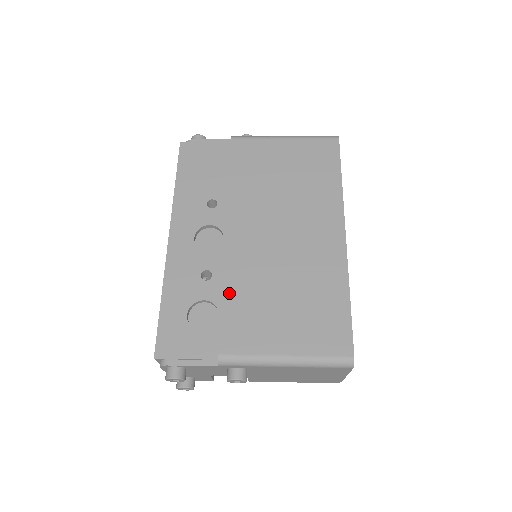
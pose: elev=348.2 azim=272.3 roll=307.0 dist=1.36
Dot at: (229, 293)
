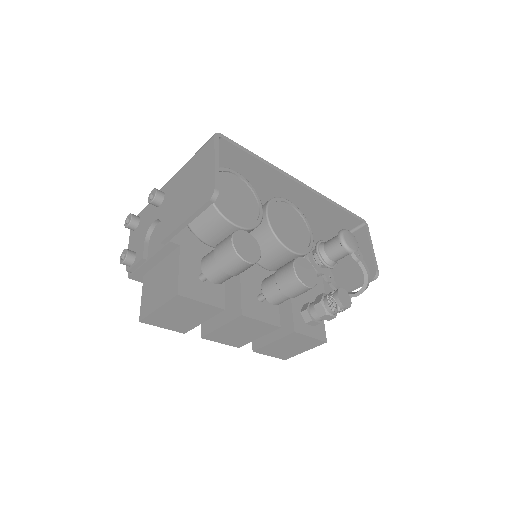
Dot at: occluded
